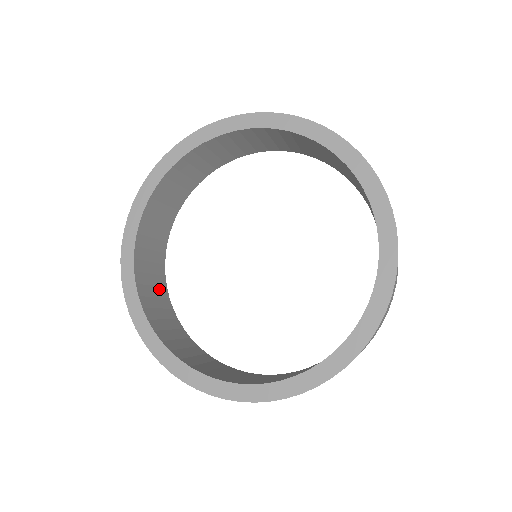
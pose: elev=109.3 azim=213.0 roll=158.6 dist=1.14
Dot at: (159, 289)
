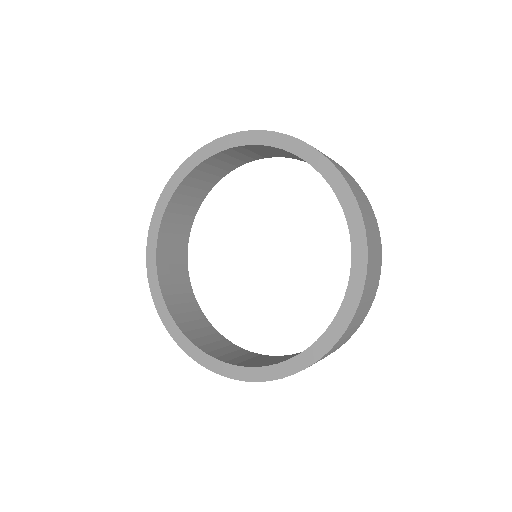
Dot at: (200, 322)
